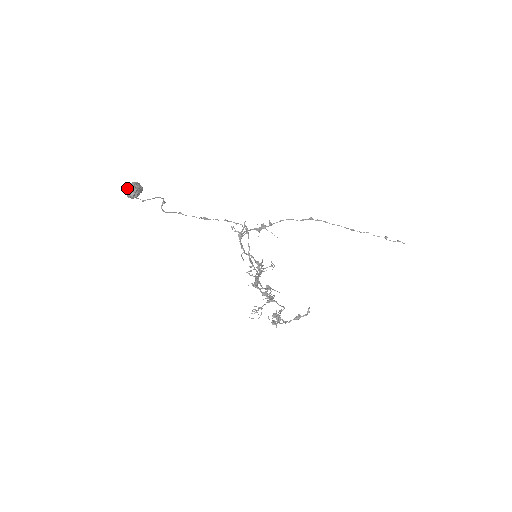
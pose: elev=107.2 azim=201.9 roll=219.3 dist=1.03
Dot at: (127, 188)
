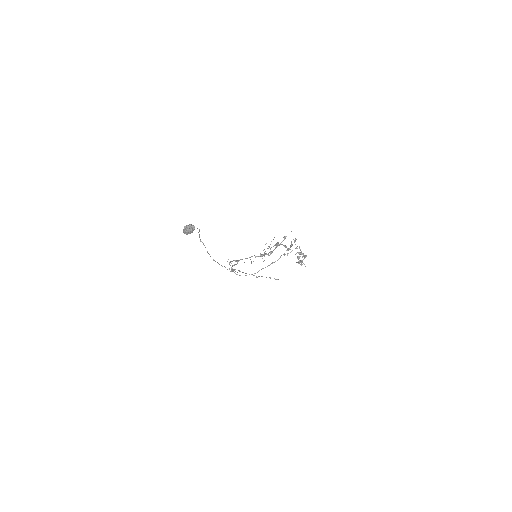
Dot at: (187, 226)
